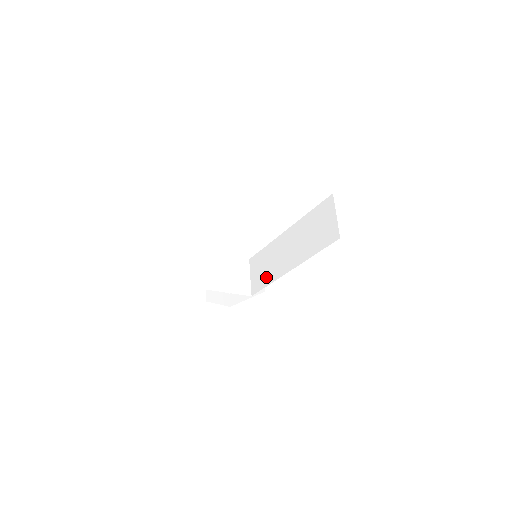
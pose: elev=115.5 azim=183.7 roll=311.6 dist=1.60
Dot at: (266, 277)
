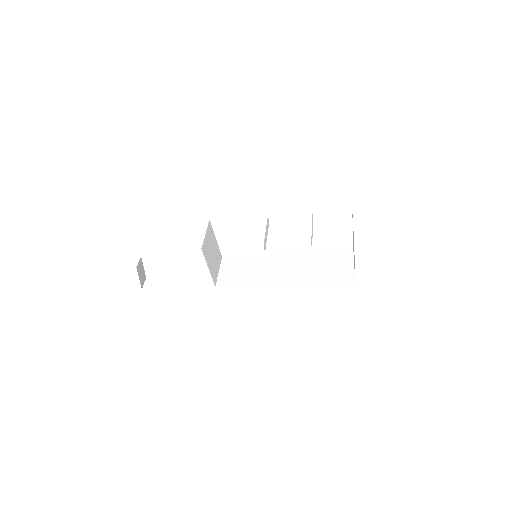
Dot at: (245, 279)
